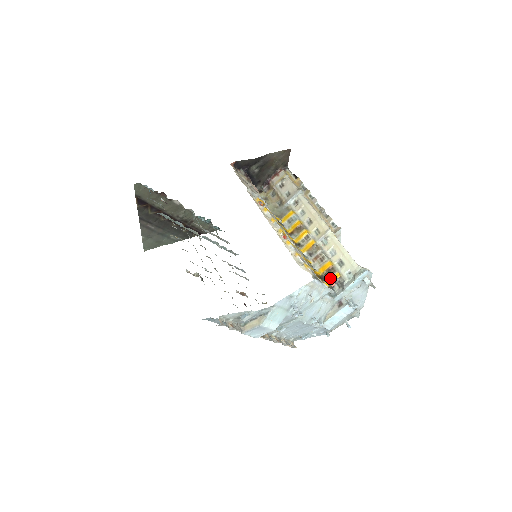
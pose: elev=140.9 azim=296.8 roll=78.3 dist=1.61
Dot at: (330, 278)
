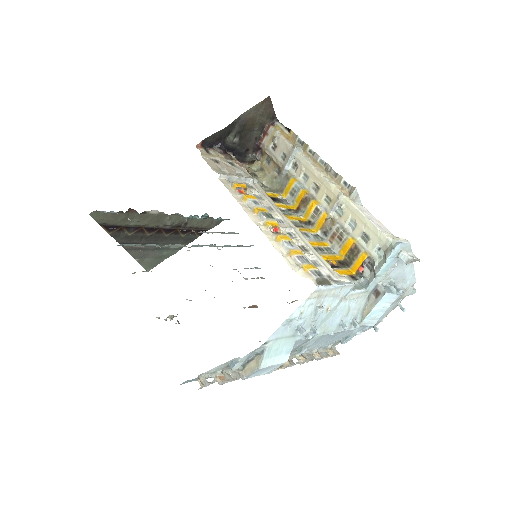
Dot at: (355, 262)
